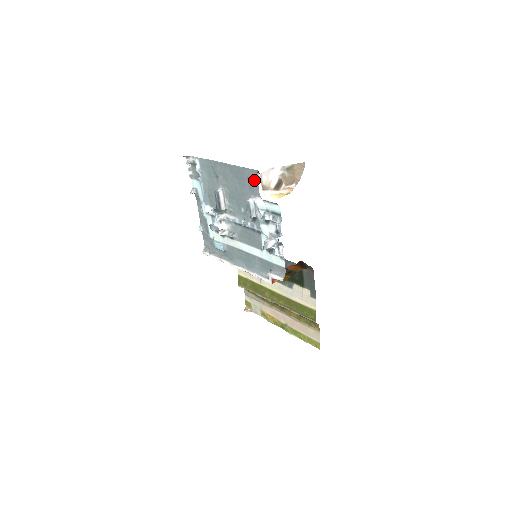
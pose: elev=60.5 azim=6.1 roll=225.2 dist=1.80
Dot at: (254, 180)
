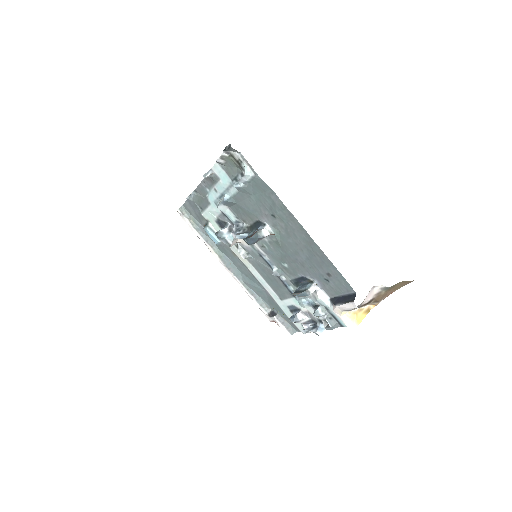
Dot at: (337, 285)
